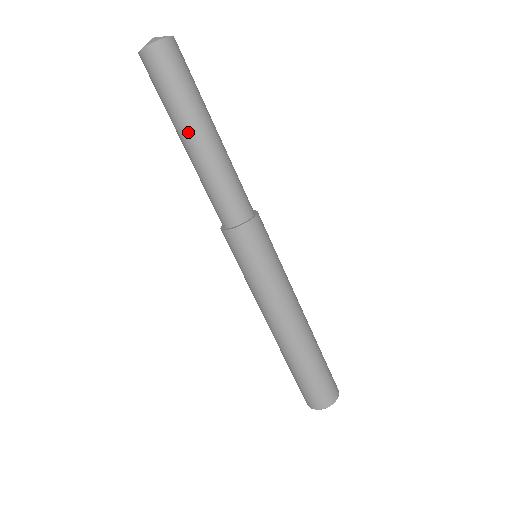
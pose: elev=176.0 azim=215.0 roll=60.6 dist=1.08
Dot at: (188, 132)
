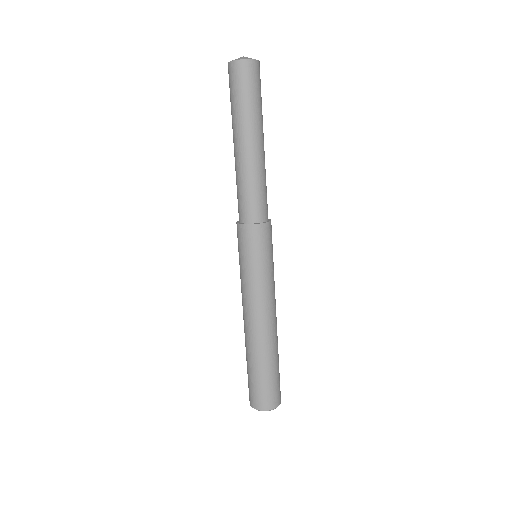
Dot at: (244, 135)
